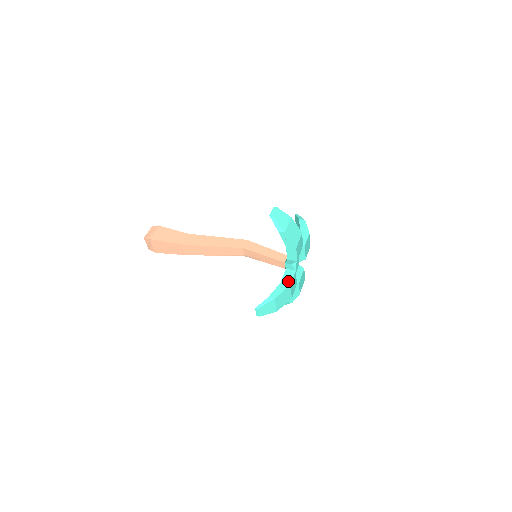
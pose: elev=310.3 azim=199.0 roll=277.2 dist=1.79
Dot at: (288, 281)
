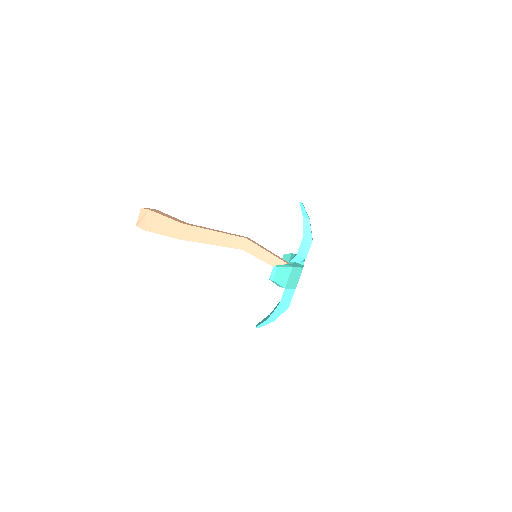
Dot at: (287, 303)
